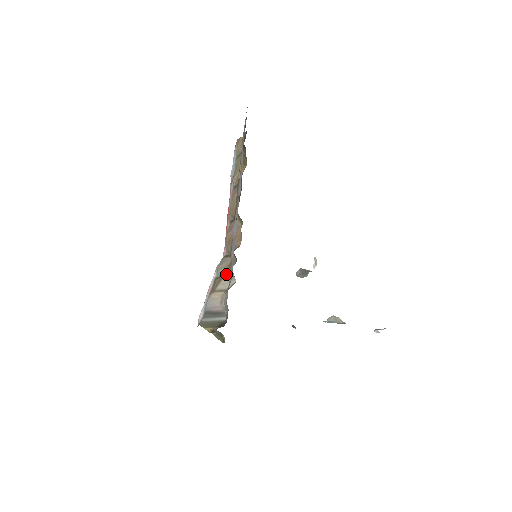
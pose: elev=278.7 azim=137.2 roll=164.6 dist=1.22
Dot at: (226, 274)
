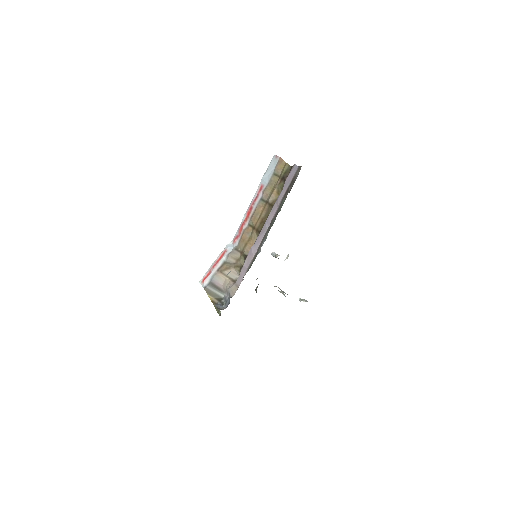
Dot at: (234, 268)
